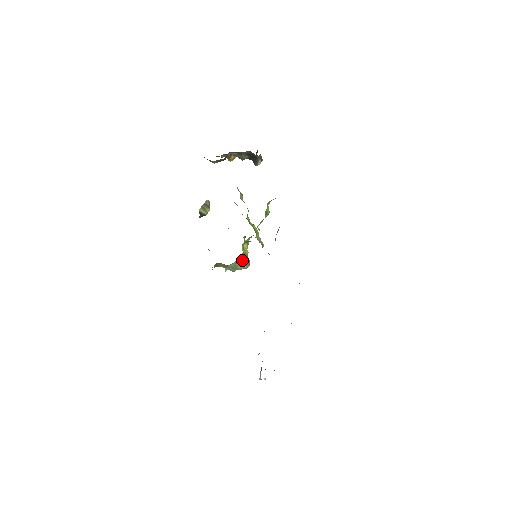
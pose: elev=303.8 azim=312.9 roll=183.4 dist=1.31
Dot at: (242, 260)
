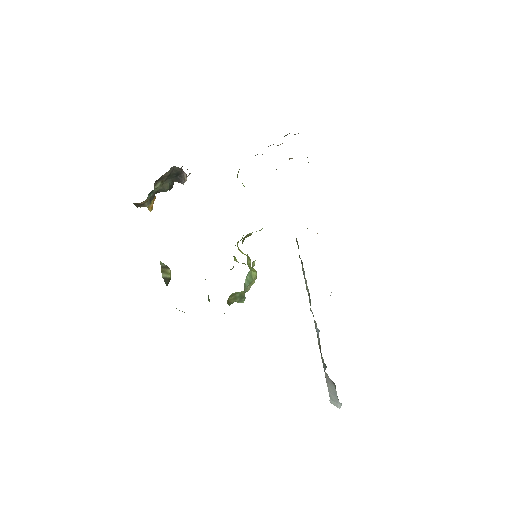
Dot at: (250, 268)
